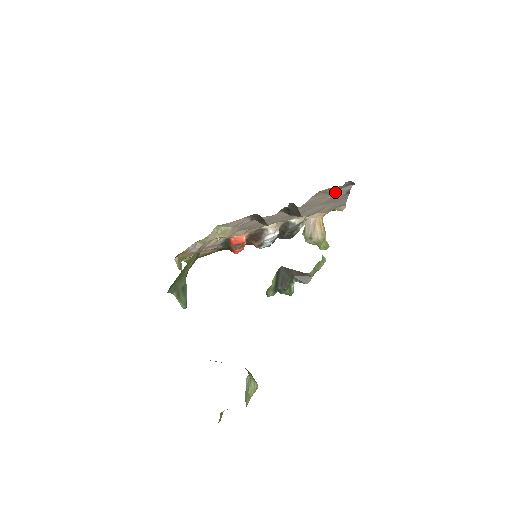
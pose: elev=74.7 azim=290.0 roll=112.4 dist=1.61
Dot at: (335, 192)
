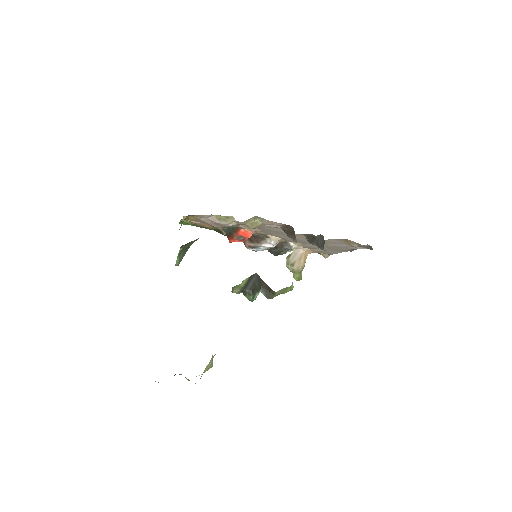
Dot at: (353, 246)
